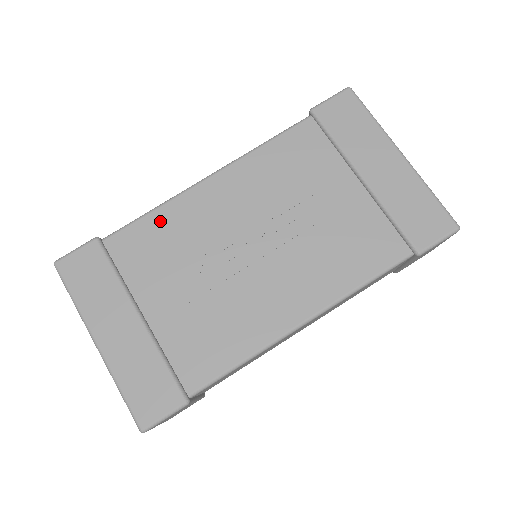
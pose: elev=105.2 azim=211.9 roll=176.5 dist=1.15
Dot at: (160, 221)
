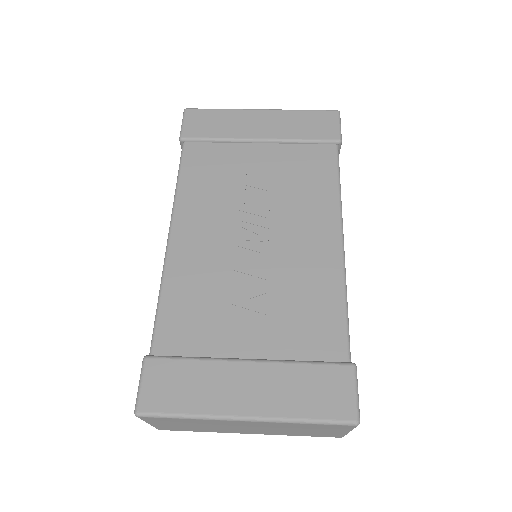
Dot at: (175, 294)
